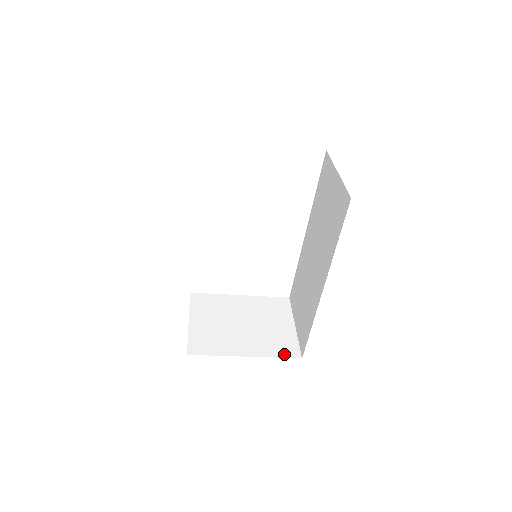
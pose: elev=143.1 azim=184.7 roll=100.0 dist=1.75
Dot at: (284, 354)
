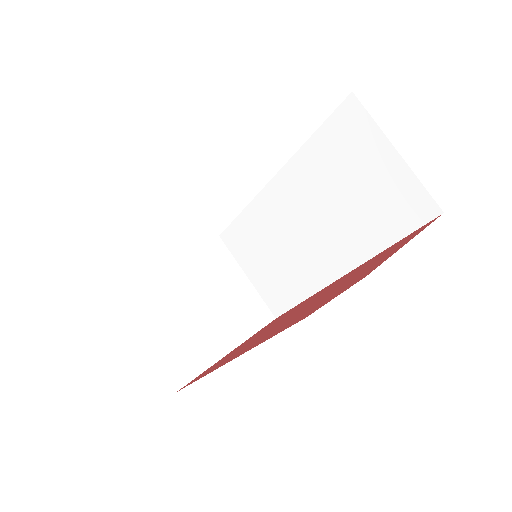
Dot at: (260, 324)
